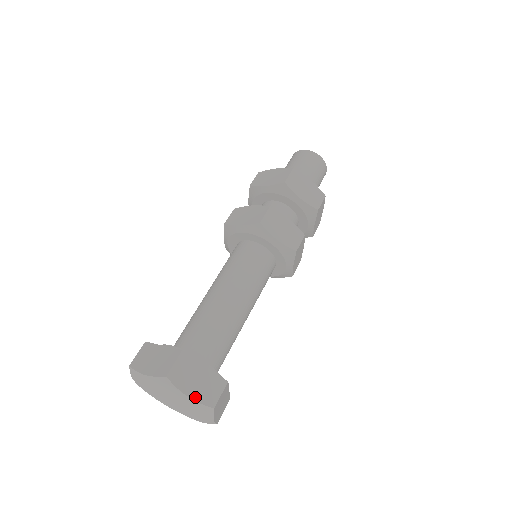
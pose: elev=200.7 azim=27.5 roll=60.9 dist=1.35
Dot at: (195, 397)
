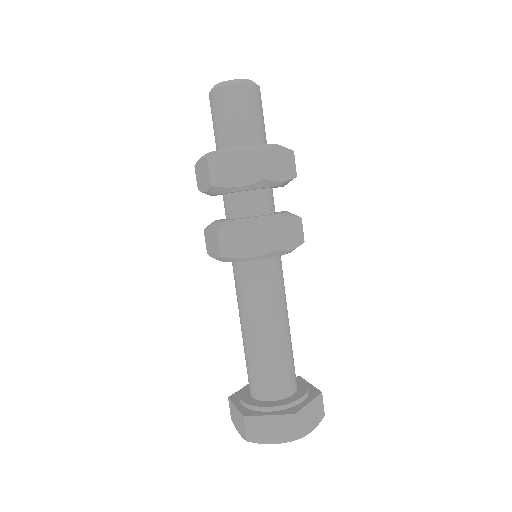
Dot at: (315, 425)
